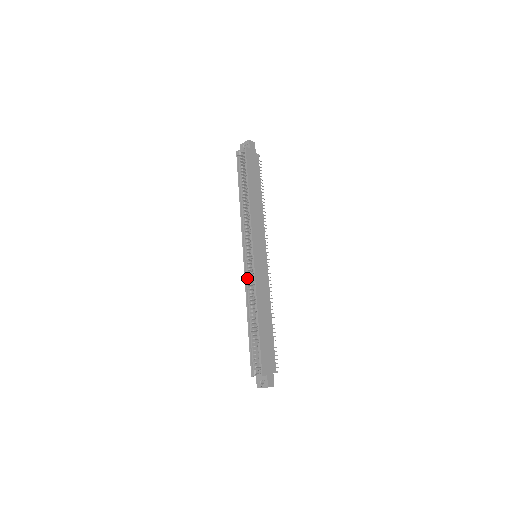
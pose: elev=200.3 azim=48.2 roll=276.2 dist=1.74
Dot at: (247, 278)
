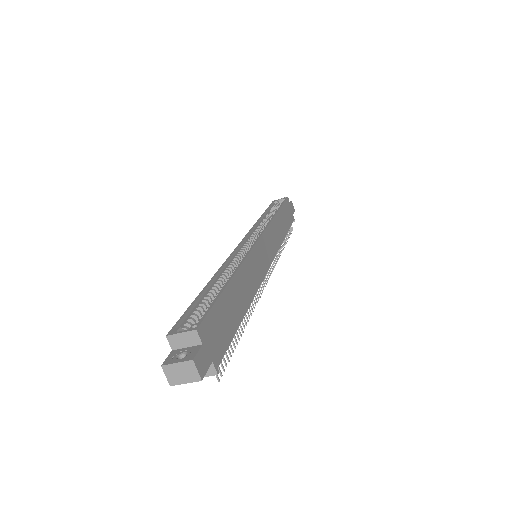
Dot at: (234, 256)
